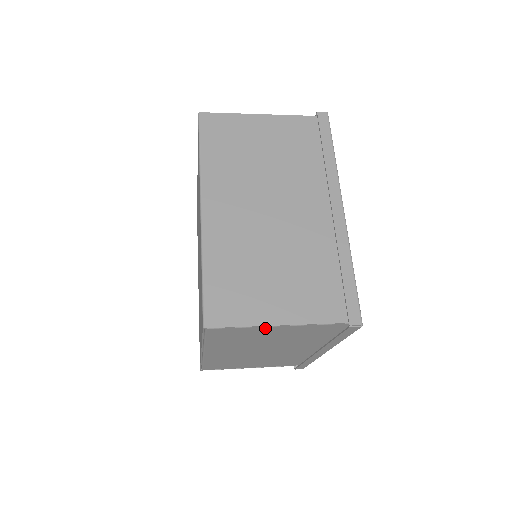
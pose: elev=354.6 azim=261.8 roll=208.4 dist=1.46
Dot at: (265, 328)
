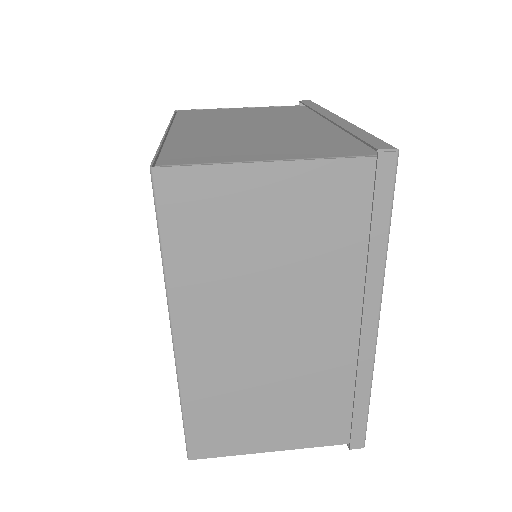
Dot at: occluded
